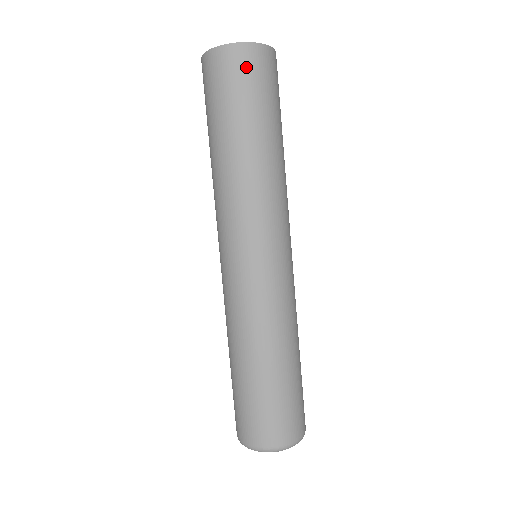
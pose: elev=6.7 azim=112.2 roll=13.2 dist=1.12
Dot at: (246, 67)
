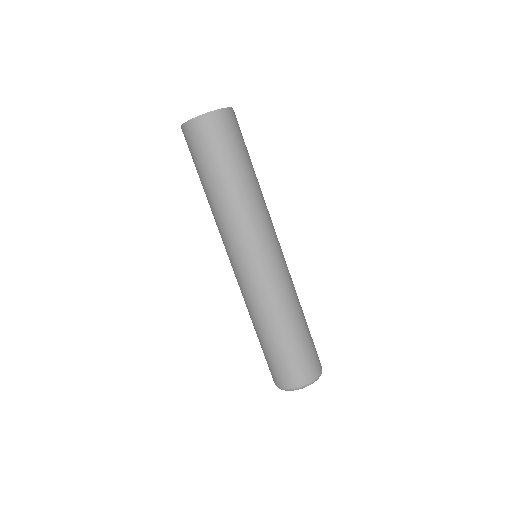
Dot at: (192, 139)
